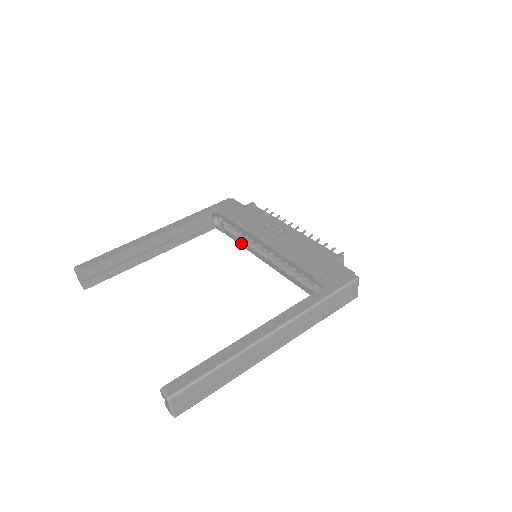
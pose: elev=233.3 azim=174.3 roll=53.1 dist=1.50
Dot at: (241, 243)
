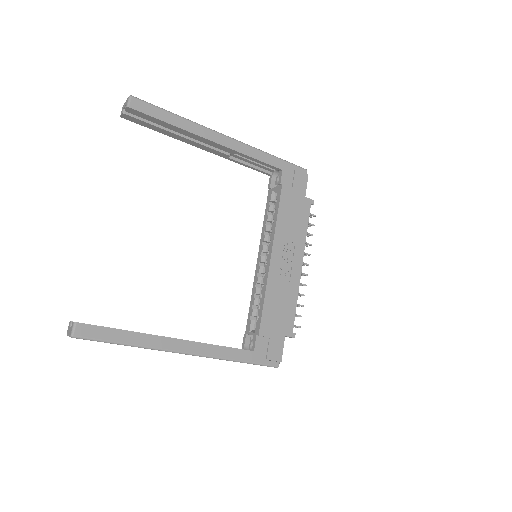
Dot at: (265, 221)
